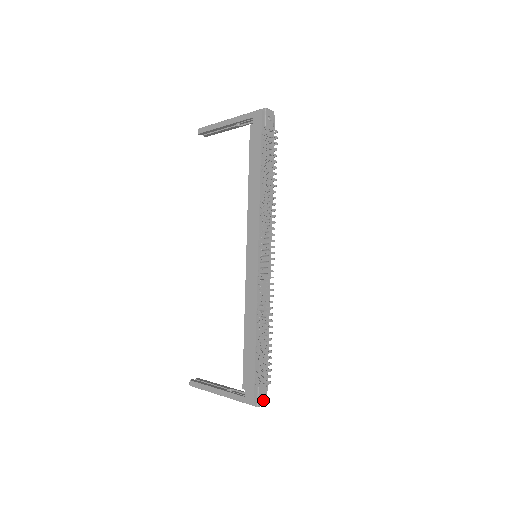
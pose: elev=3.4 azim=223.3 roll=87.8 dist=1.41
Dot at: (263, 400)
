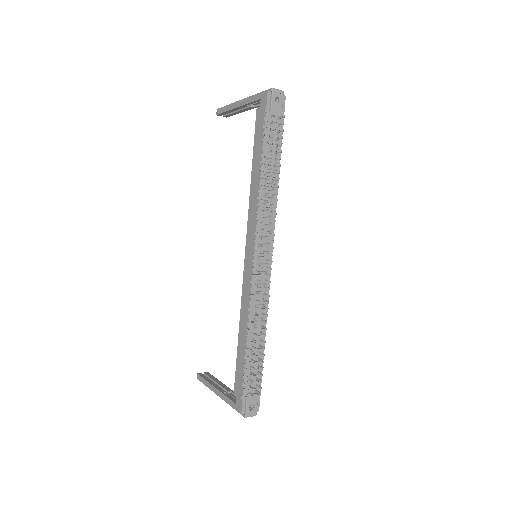
Dot at: (253, 411)
